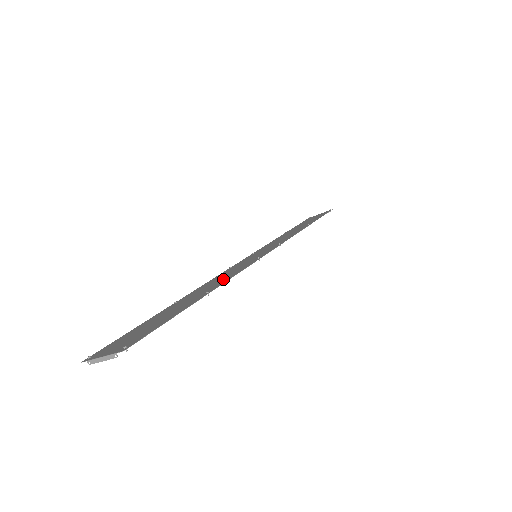
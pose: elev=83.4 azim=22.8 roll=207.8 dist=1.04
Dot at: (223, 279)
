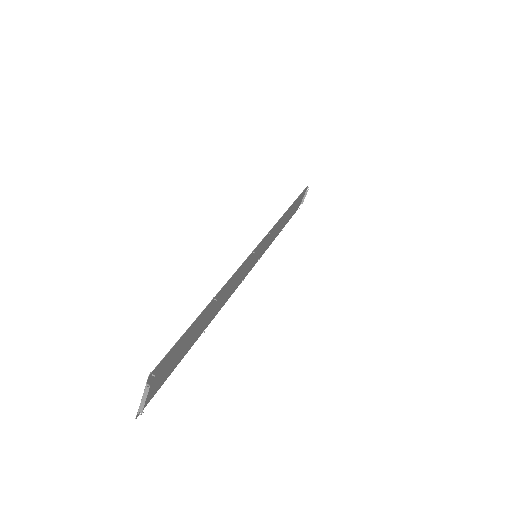
Dot at: (229, 285)
